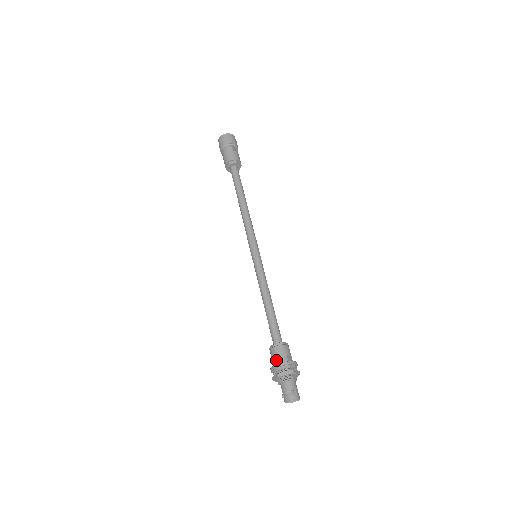
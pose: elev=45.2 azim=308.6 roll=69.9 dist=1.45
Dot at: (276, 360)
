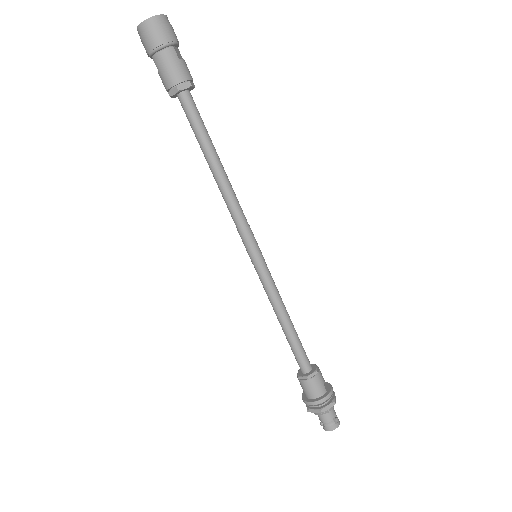
Dot at: (313, 394)
